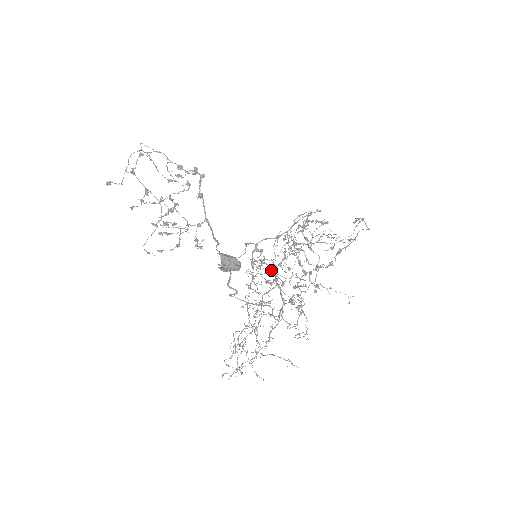
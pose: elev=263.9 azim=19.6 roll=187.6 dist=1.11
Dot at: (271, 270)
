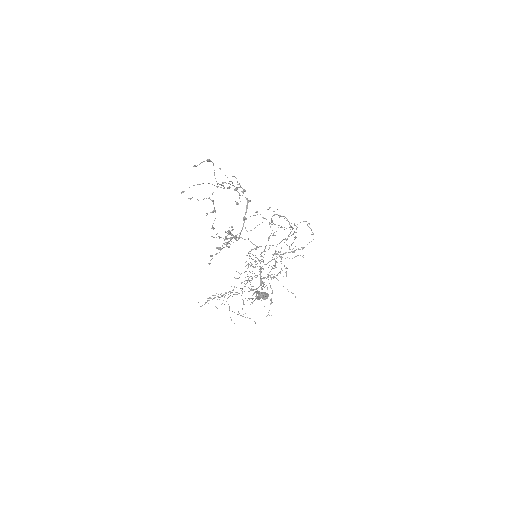
Dot at: occluded
